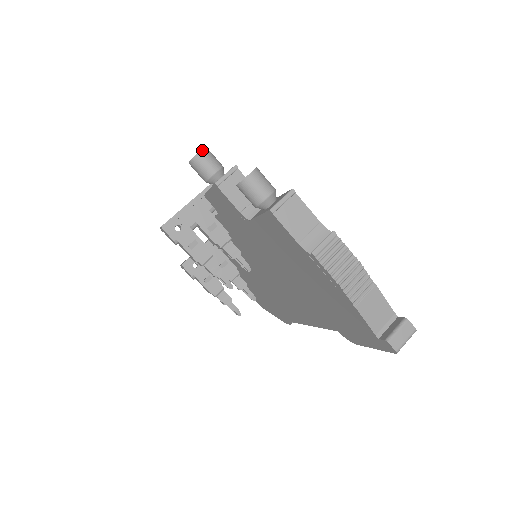
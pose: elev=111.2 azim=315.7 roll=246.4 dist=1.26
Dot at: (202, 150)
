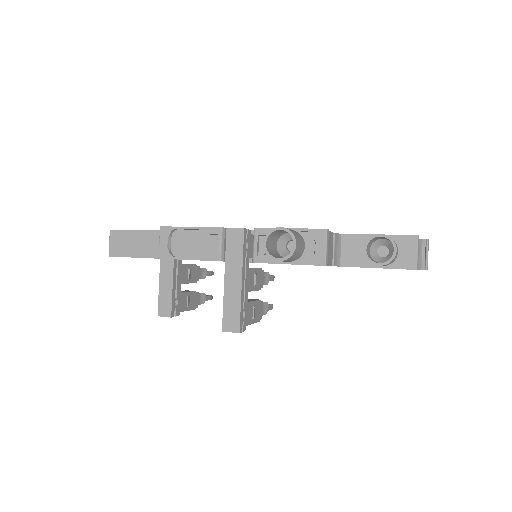
Dot at: (296, 240)
